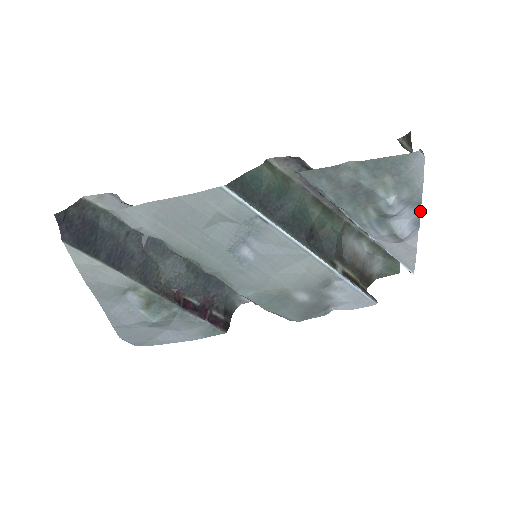
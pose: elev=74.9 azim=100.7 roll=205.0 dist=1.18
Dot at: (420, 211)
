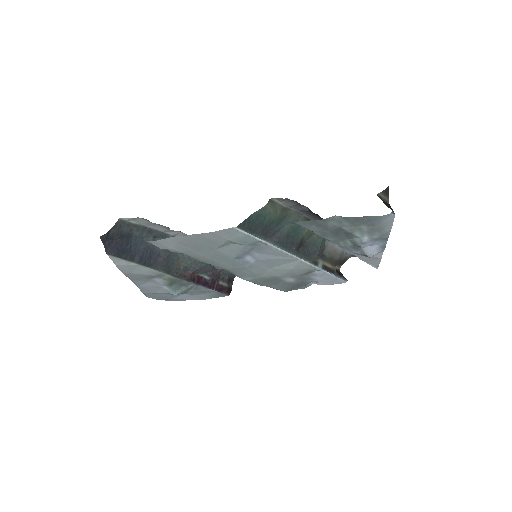
Dot at: occluded
